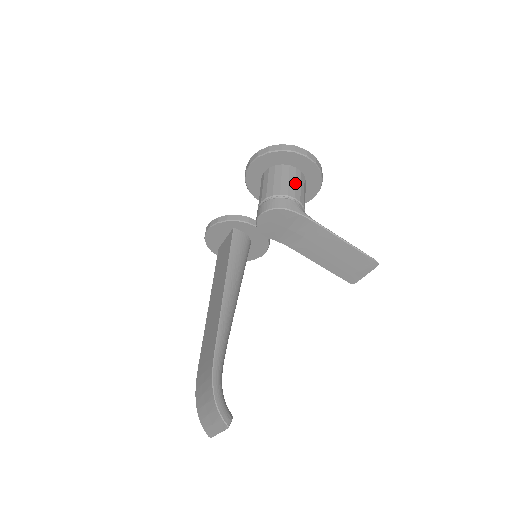
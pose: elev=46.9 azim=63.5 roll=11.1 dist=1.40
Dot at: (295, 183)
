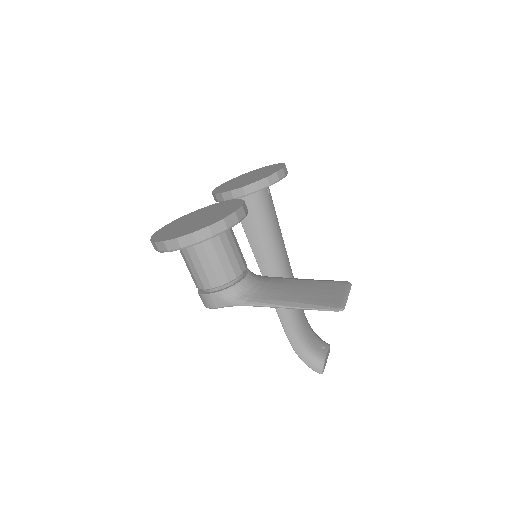
Dot at: (202, 267)
